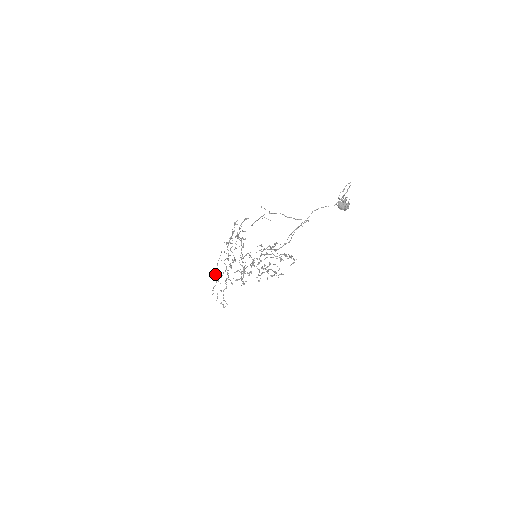
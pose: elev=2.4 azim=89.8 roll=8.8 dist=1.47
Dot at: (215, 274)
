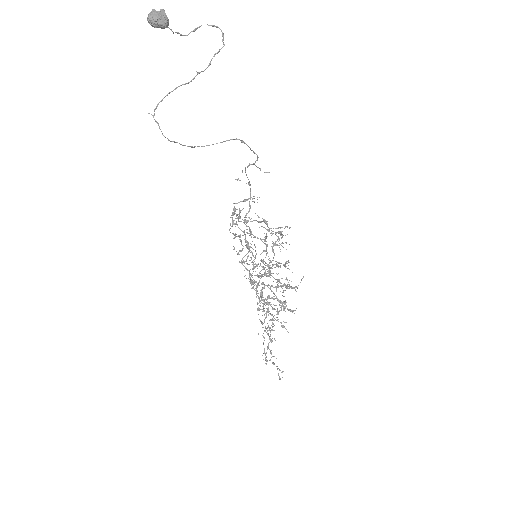
Dot at: occluded
